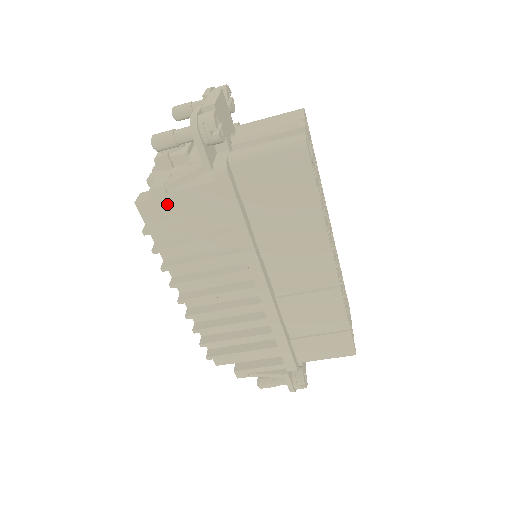
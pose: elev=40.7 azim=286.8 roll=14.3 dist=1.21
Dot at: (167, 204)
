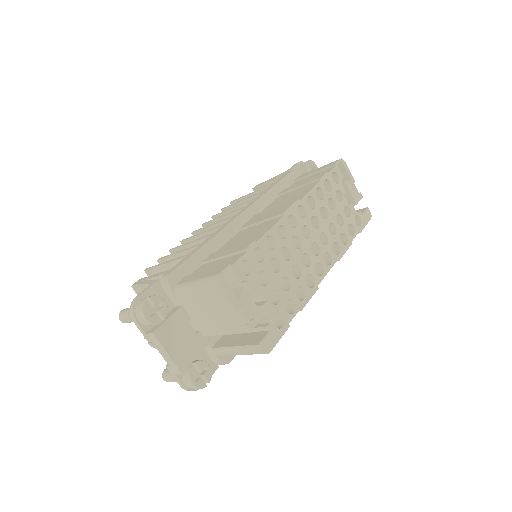
Dot at: occluded
